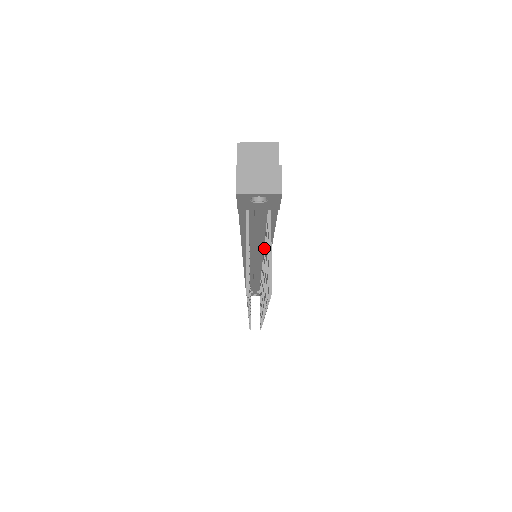
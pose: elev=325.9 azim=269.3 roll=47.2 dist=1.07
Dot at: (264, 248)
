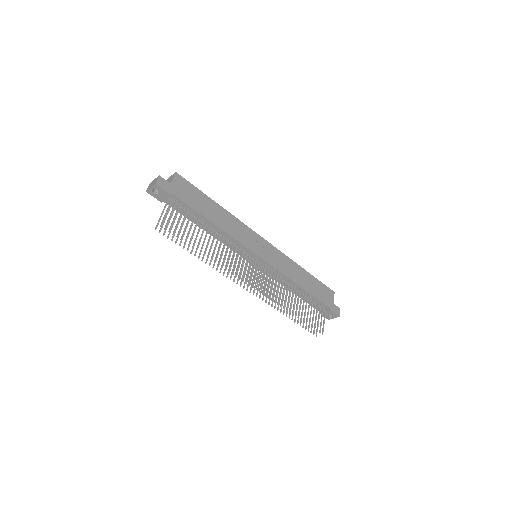
Dot at: (219, 234)
